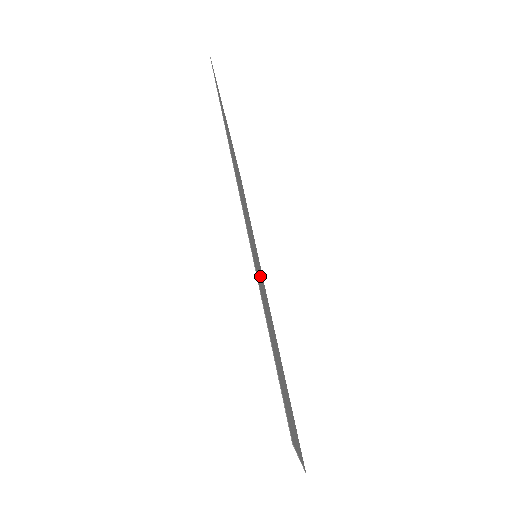
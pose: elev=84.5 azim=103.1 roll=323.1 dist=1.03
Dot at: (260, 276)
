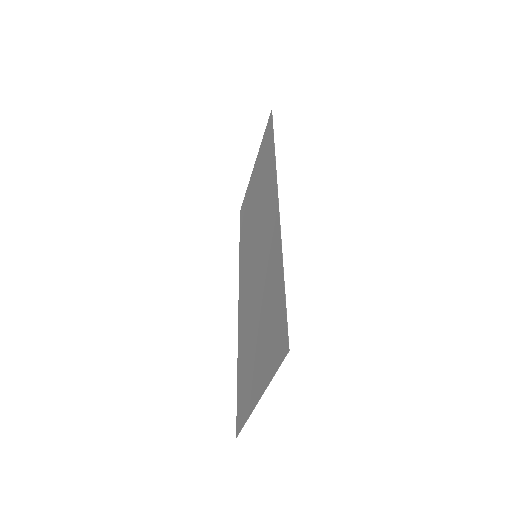
Dot at: (258, 269)
